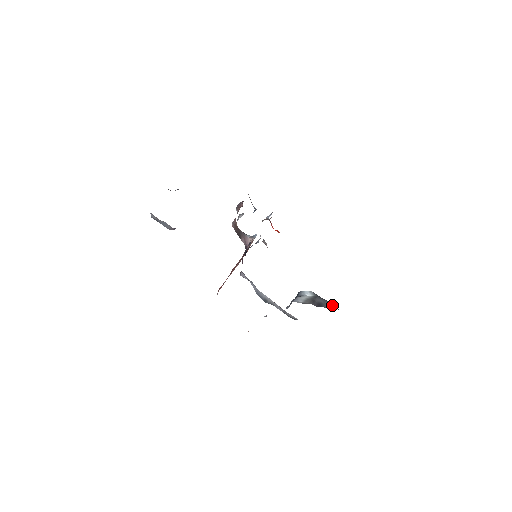
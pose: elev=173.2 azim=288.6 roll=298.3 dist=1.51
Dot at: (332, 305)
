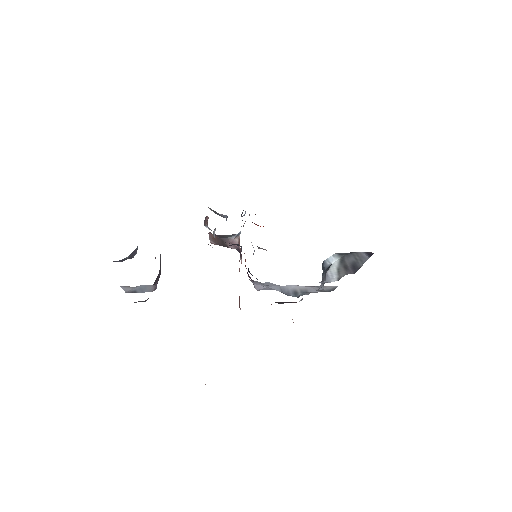
Dot at: (364, 255)
